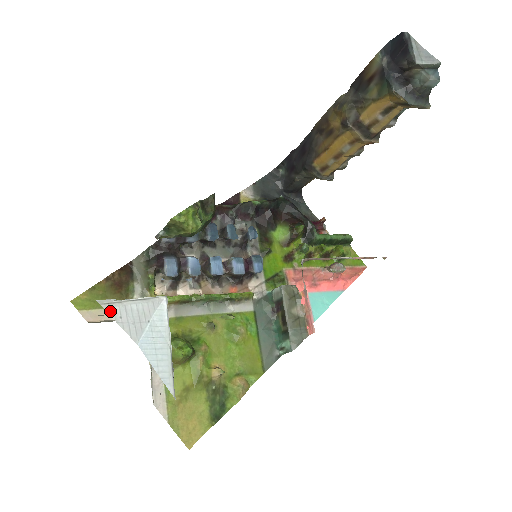
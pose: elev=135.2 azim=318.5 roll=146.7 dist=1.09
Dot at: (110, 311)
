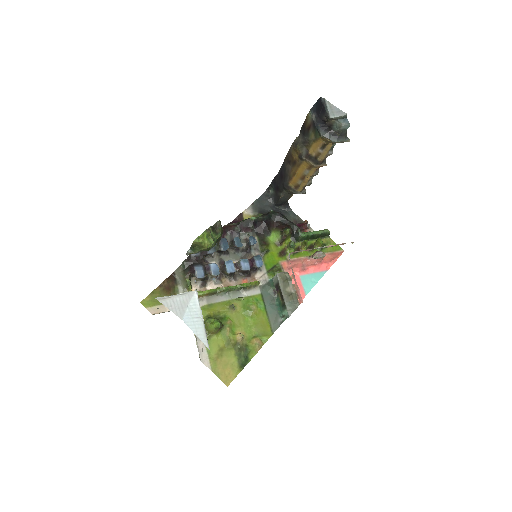
Dot at: (164, 303)
